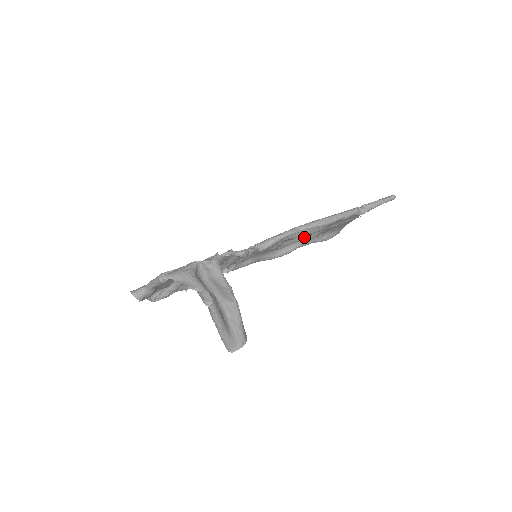
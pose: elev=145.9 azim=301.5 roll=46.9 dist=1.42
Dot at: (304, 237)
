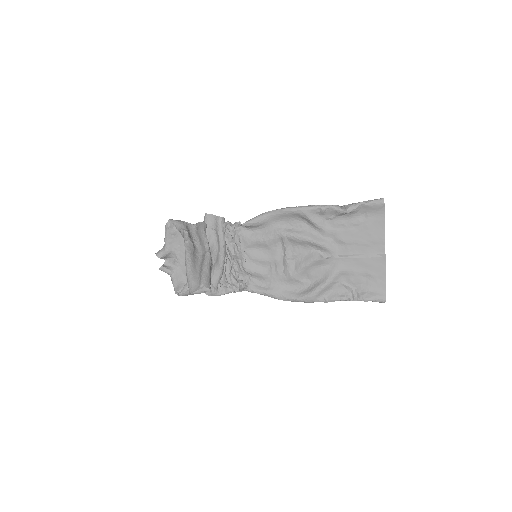
Dot at: (311, 257)
